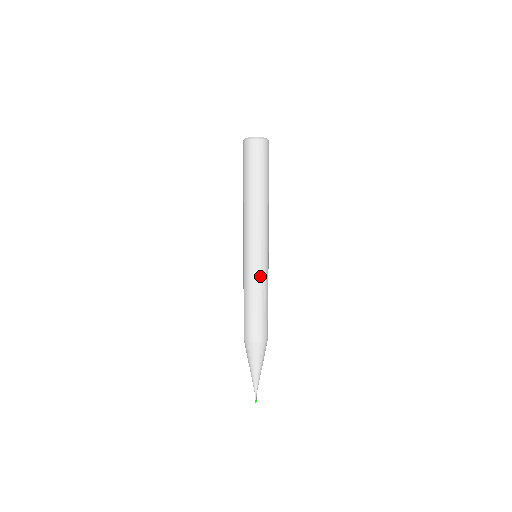
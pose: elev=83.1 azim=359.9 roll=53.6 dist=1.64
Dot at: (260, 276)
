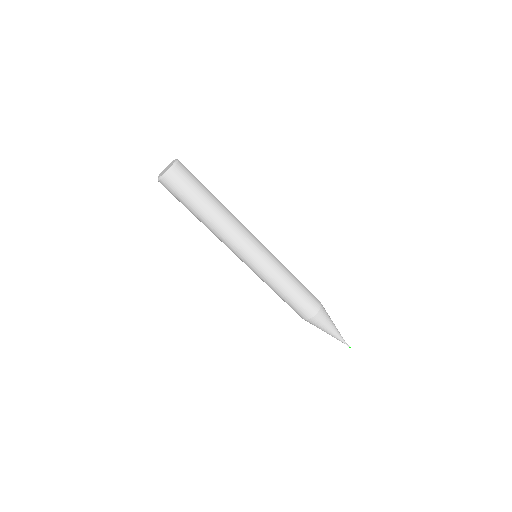
Dot at: (267, 277)
